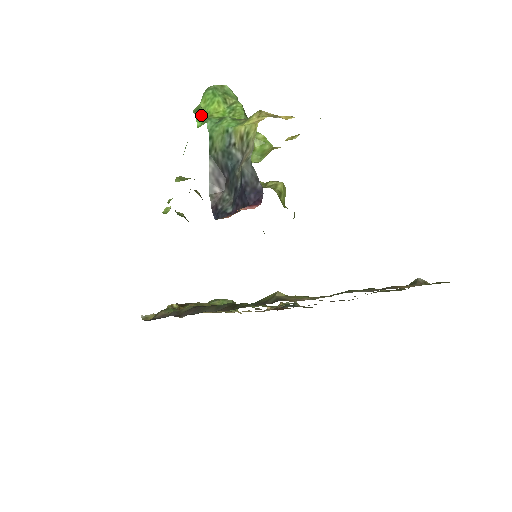
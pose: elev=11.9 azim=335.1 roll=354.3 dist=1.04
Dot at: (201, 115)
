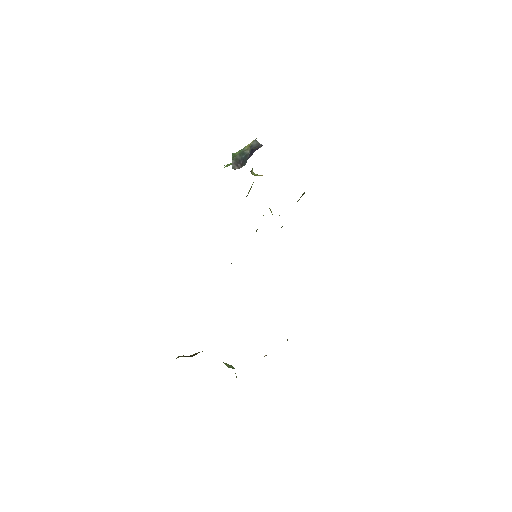
Dot at: occluded
